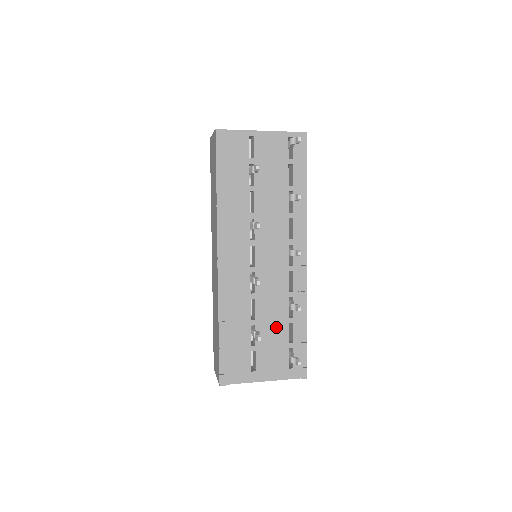
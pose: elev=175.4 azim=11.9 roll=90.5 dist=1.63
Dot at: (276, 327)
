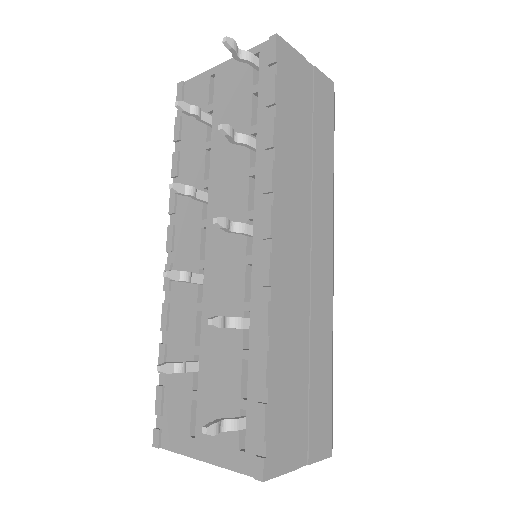
Dot at: (225, 364)
